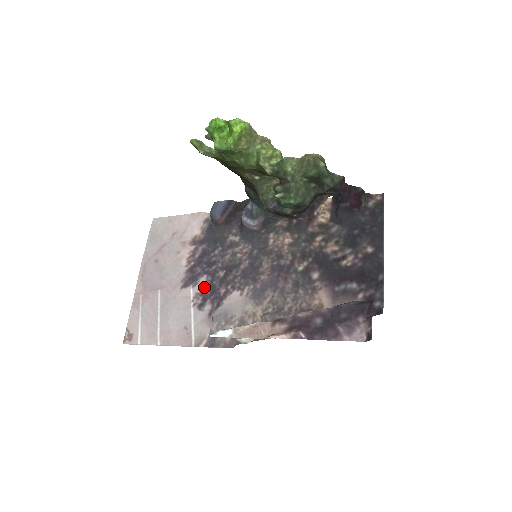
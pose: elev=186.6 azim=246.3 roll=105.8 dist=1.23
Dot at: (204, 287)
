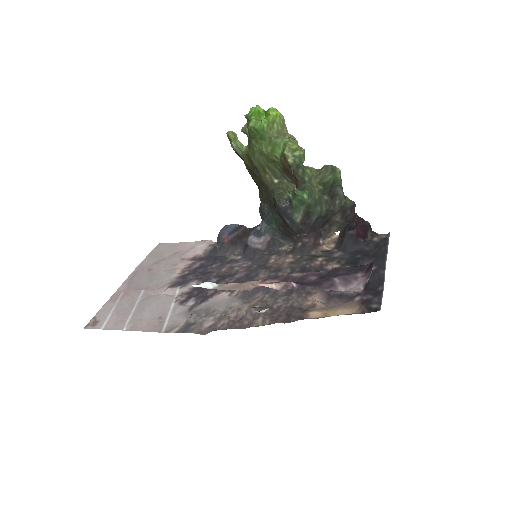
Dot at: (192, 289)
